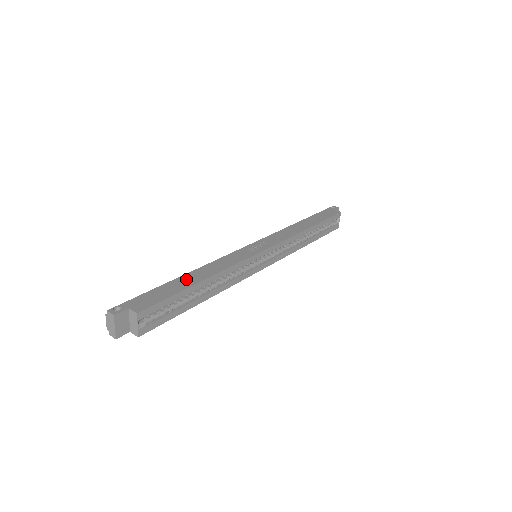
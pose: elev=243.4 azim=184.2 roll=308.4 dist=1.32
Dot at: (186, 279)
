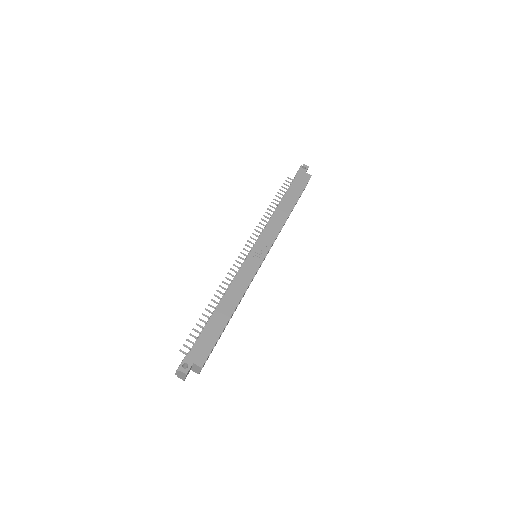
Dot at: (220, 314)
